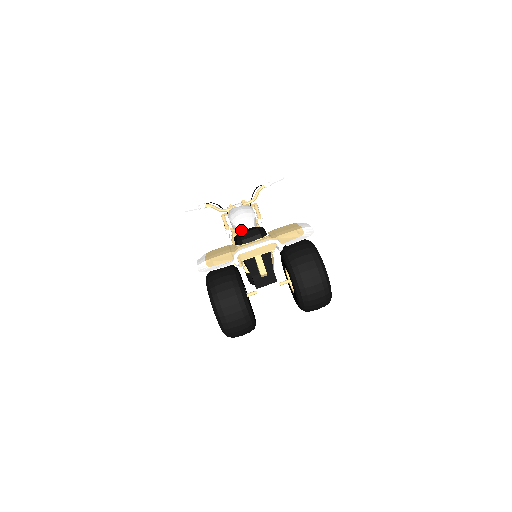
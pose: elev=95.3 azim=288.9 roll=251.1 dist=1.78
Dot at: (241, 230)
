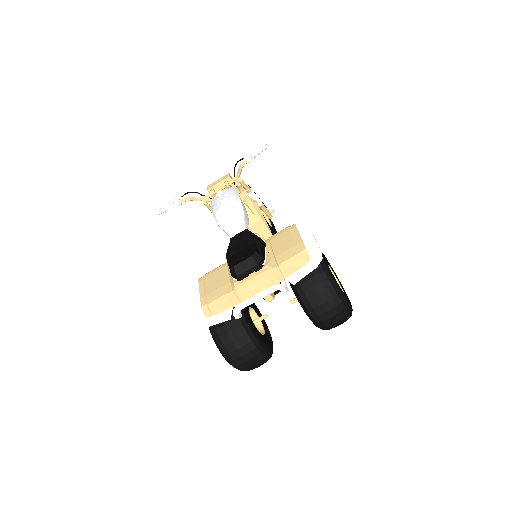
Dot at: (232, 236)
